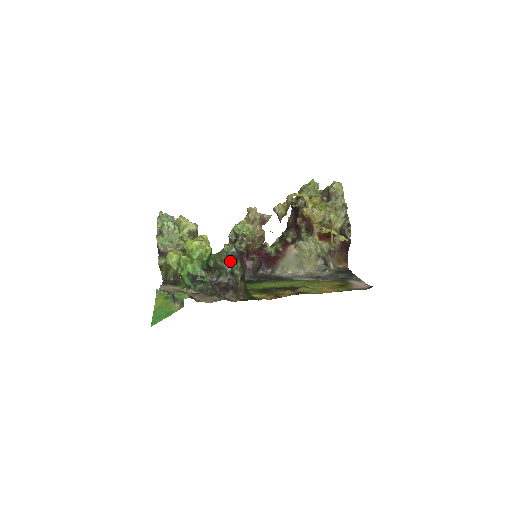
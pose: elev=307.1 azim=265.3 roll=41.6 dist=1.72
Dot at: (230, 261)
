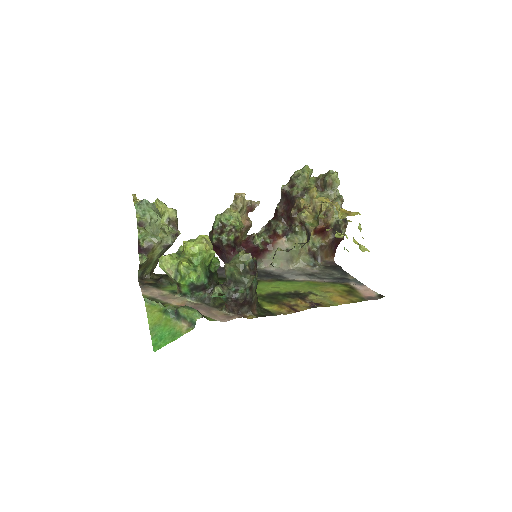
Dot at: (249, 274)
